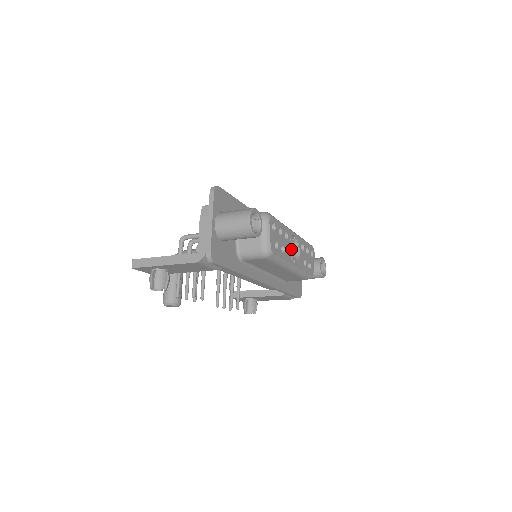
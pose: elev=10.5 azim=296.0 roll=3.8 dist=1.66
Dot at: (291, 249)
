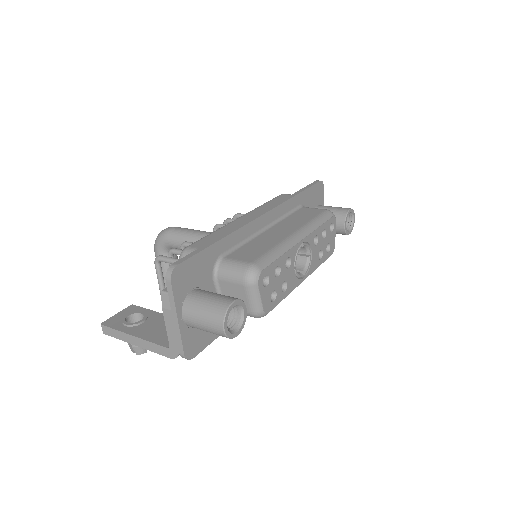
Dot at: (300, 251)
